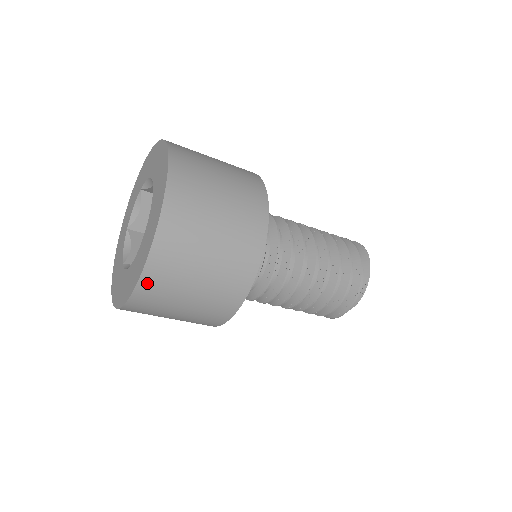
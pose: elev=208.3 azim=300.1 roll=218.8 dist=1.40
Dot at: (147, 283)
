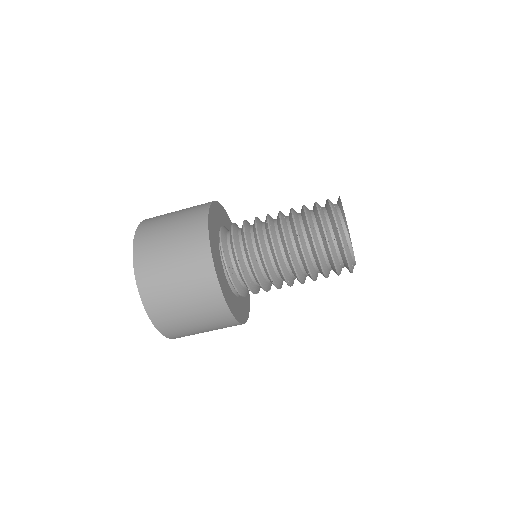
Dot at: (143, 283)
